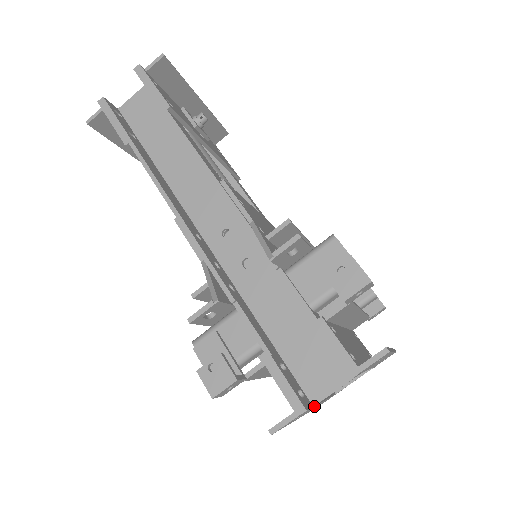
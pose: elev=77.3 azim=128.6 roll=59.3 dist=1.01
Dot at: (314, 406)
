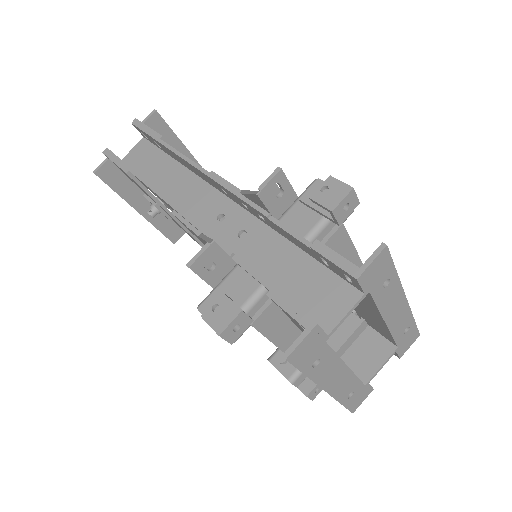
Dot at: (332, 351)
